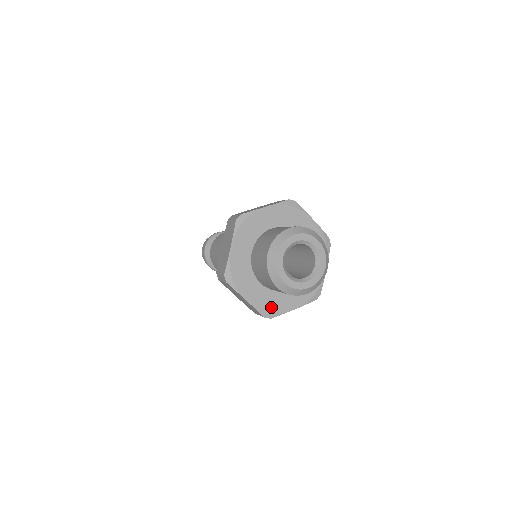
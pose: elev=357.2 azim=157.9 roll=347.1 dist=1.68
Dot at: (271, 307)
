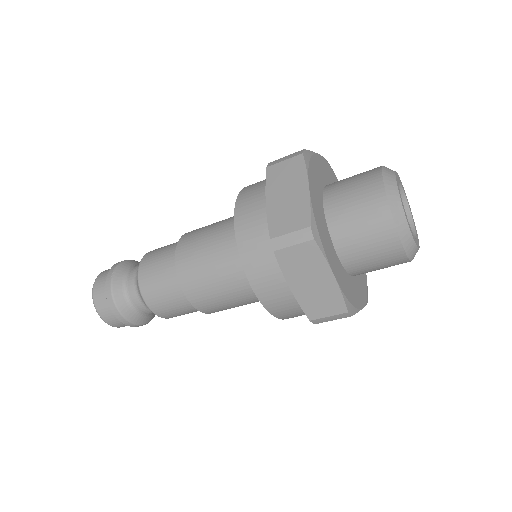
Dot at: (350, 297)
